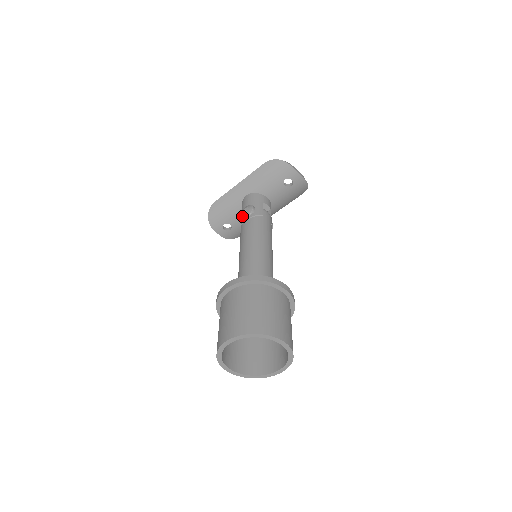
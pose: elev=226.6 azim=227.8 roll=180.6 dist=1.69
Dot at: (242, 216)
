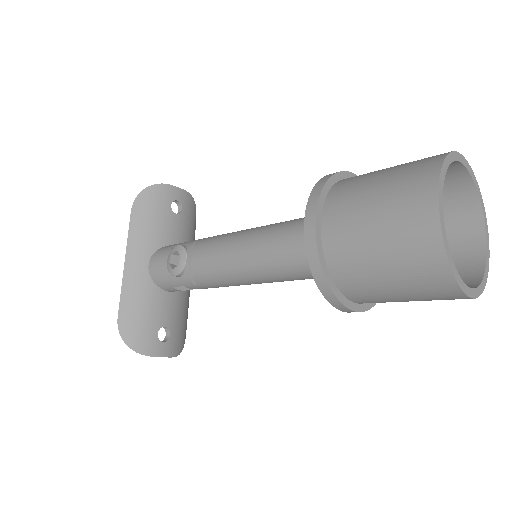
Dot at: occluded
